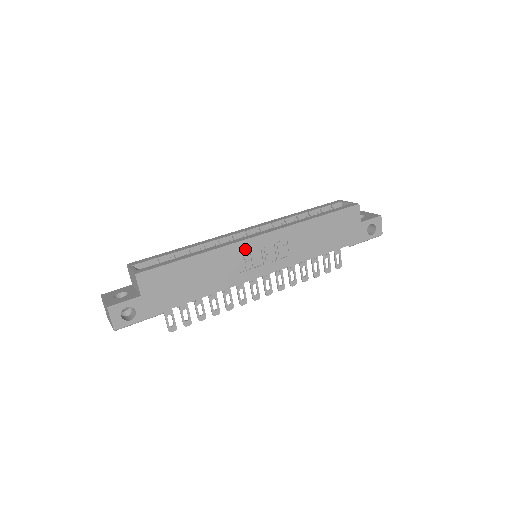
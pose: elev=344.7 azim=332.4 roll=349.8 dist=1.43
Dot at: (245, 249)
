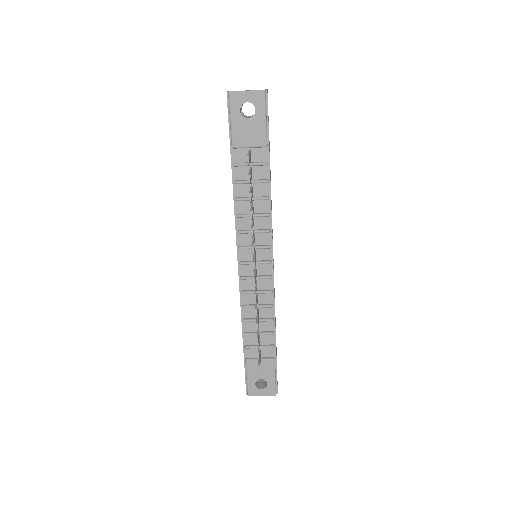
Dot at: occluded
